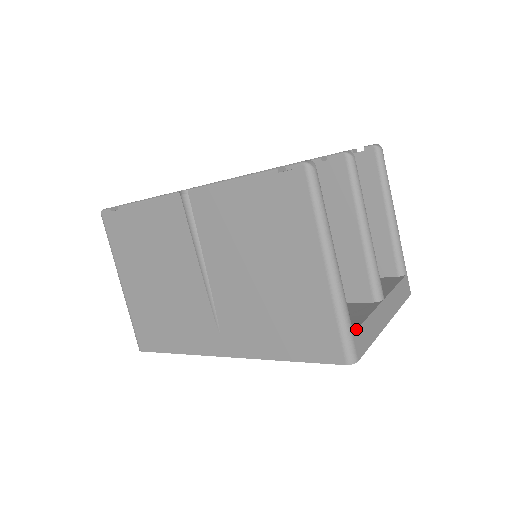
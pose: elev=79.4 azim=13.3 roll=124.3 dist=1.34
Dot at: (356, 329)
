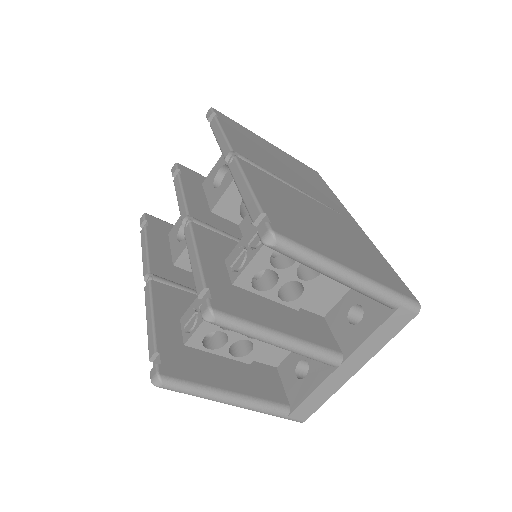
Dot at: (292, 411)
